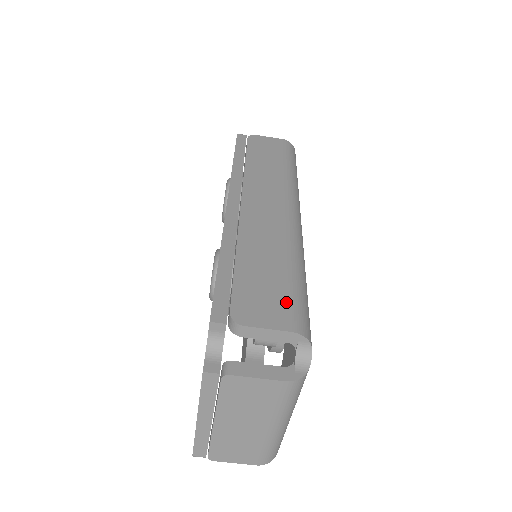
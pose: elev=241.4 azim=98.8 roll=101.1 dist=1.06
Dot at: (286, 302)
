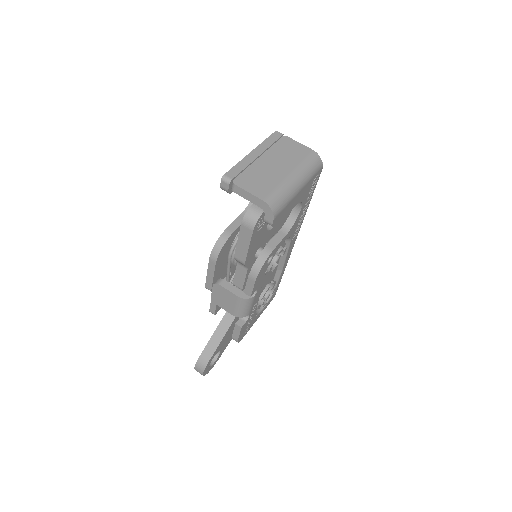
Dot at: occluded
